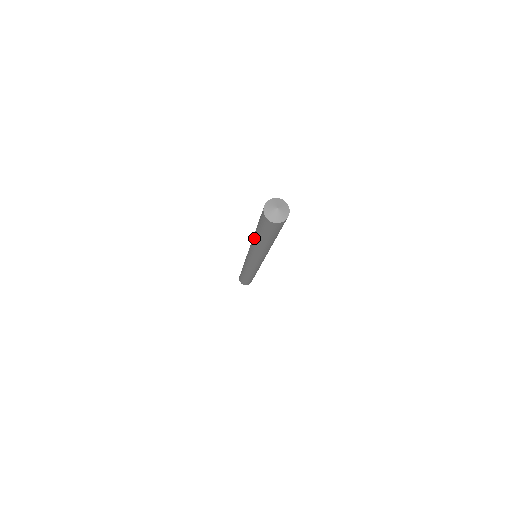
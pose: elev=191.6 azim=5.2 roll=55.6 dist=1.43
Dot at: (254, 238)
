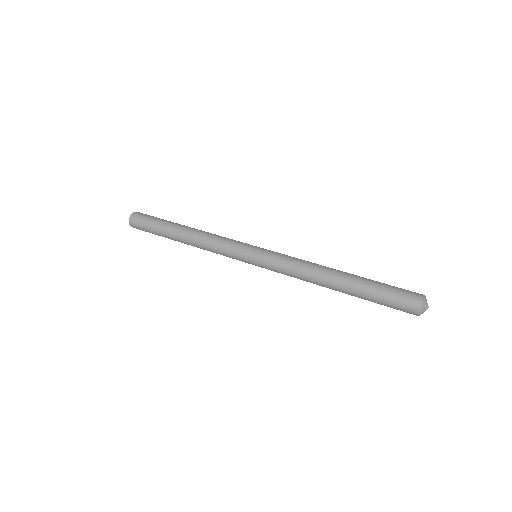
Dot at: occluded
